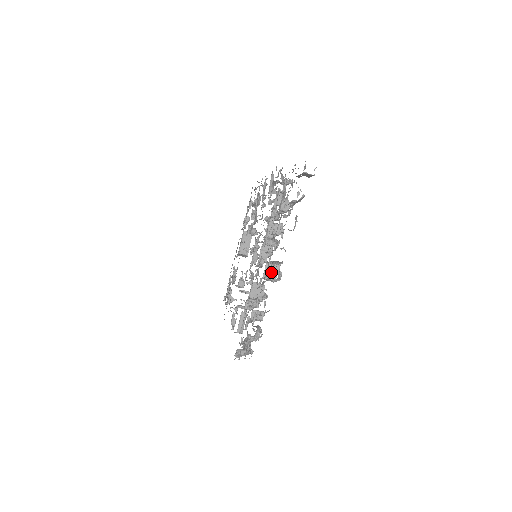
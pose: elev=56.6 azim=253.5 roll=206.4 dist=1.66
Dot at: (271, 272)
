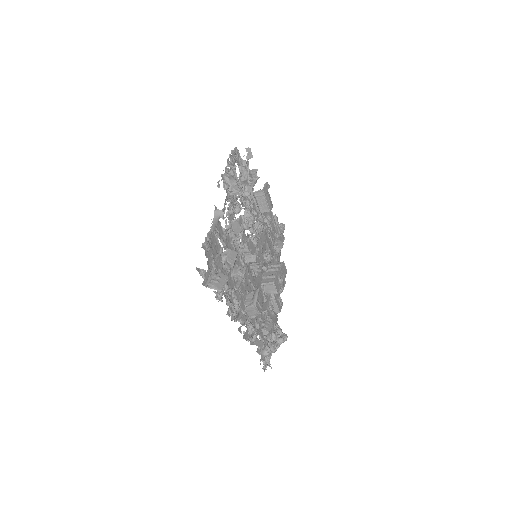
Dot at: occluded
